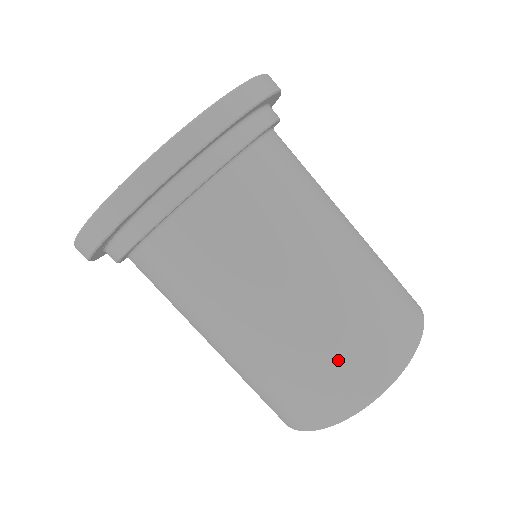
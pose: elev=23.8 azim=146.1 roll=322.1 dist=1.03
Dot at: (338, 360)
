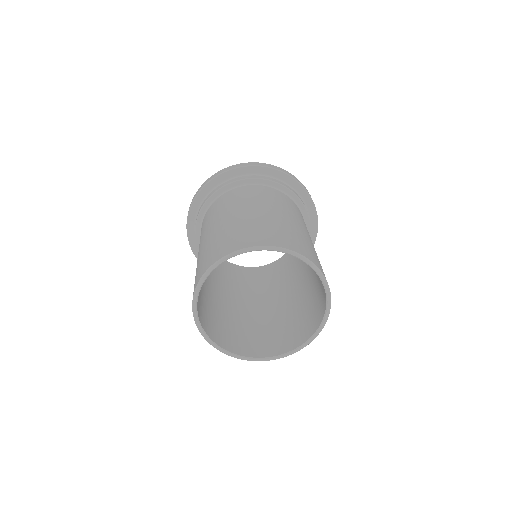
Dot at: (295, 237)
